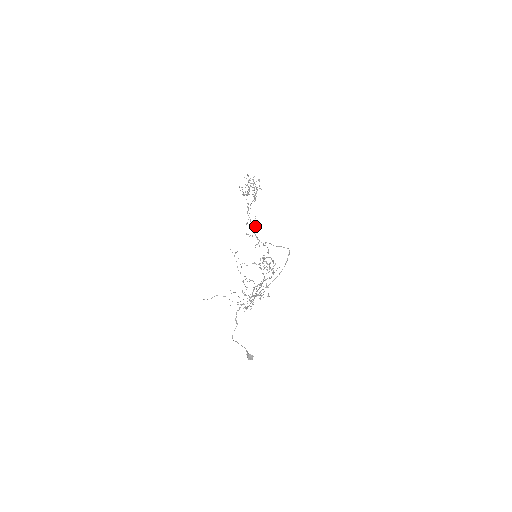
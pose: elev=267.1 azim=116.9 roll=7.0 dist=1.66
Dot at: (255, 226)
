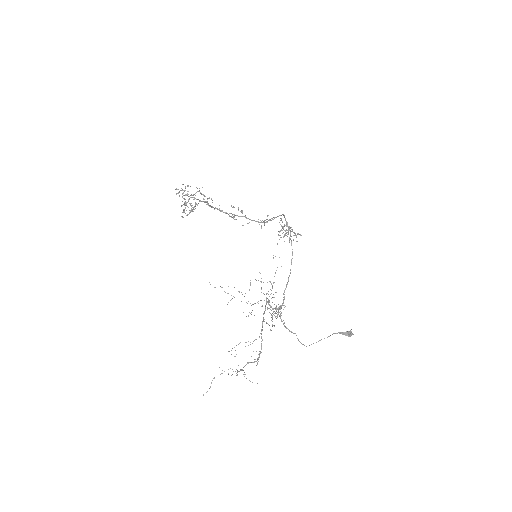
Dot at: occluded
